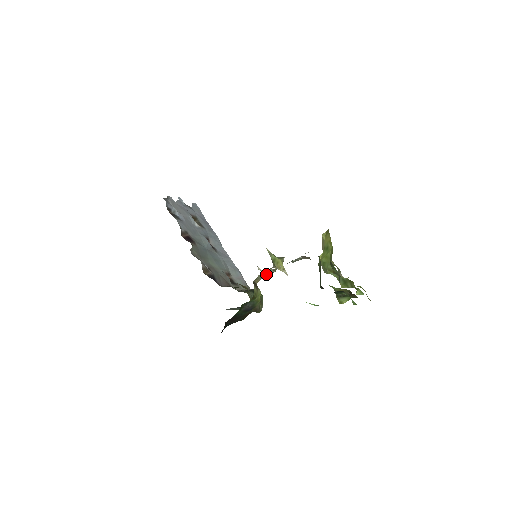
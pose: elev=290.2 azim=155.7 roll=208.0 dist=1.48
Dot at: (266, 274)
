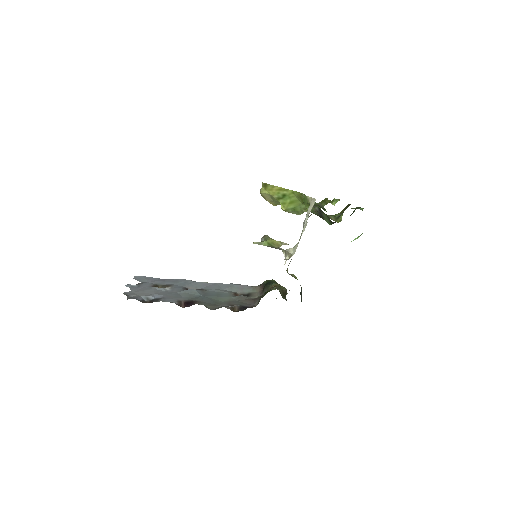
Dot at: occluded
